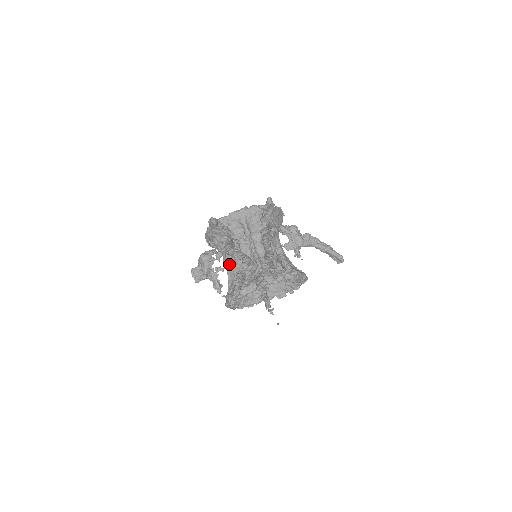
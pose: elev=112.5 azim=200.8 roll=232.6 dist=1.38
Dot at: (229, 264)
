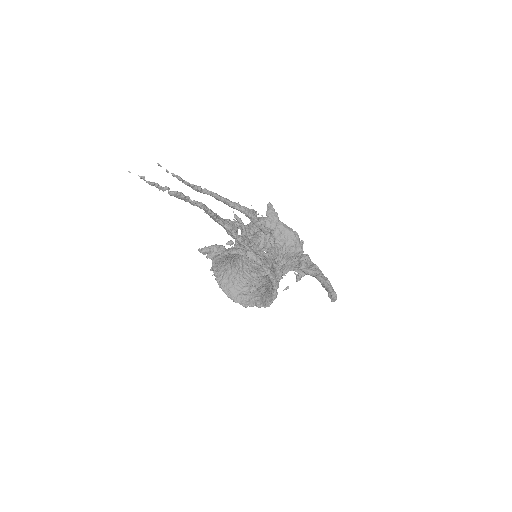
Dot at: occluded
